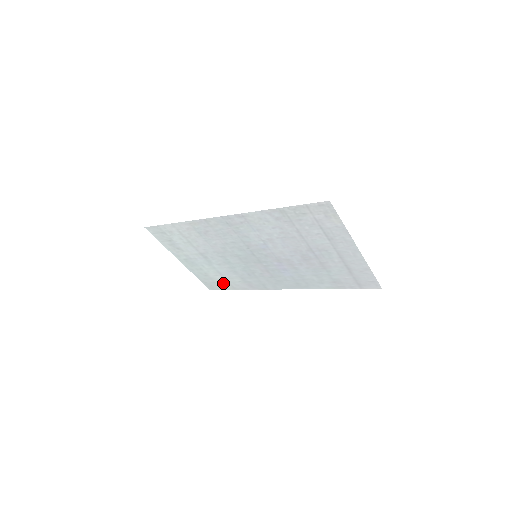
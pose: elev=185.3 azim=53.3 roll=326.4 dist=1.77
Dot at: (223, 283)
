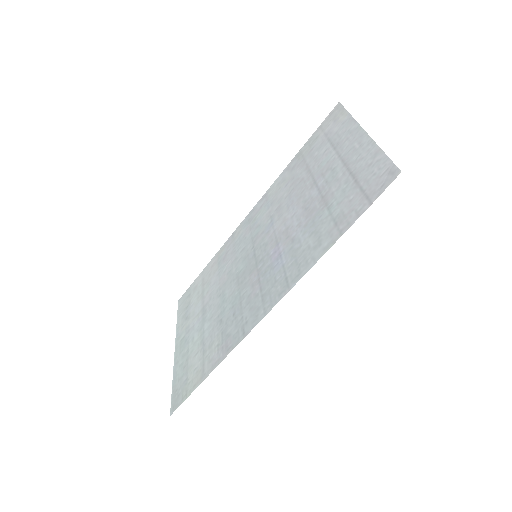
Dot at: (195, 373)
